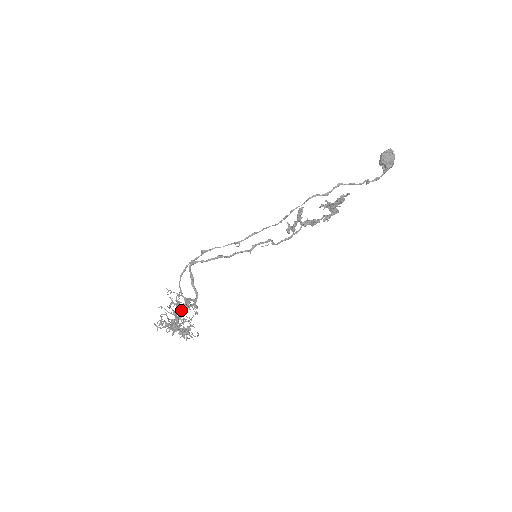
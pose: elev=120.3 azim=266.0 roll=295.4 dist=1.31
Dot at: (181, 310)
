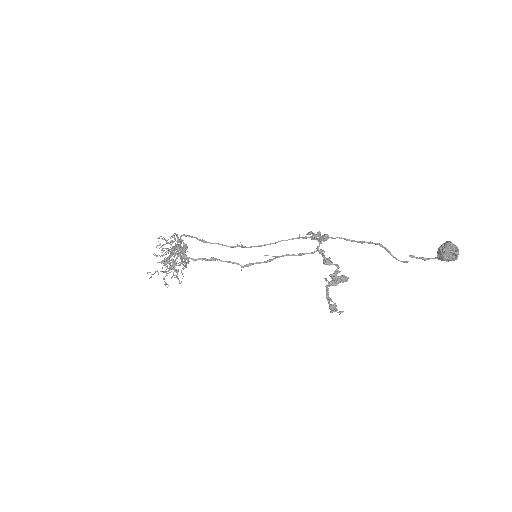
Dot at: (173, 261)
